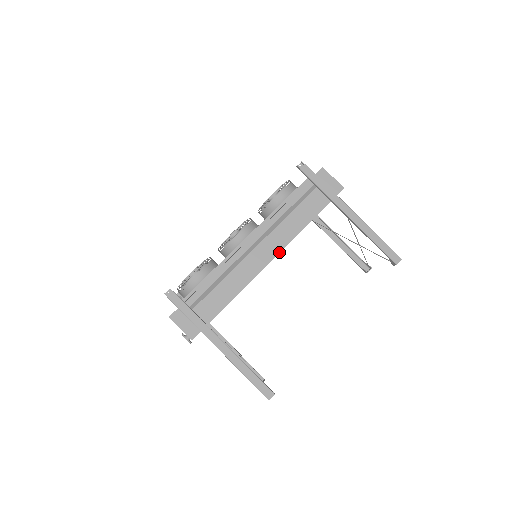
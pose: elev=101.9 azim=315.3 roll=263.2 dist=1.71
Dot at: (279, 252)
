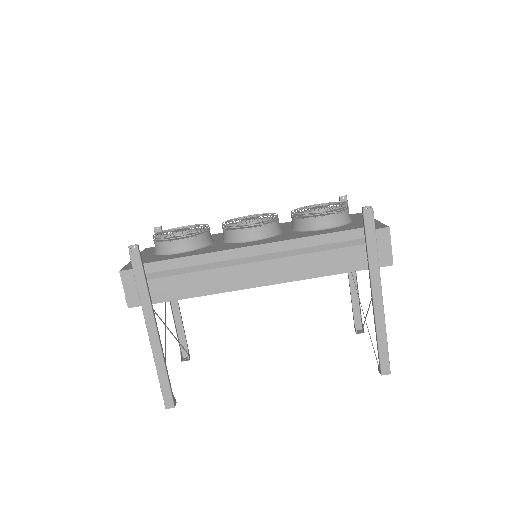
Dot at: (275, 283)
